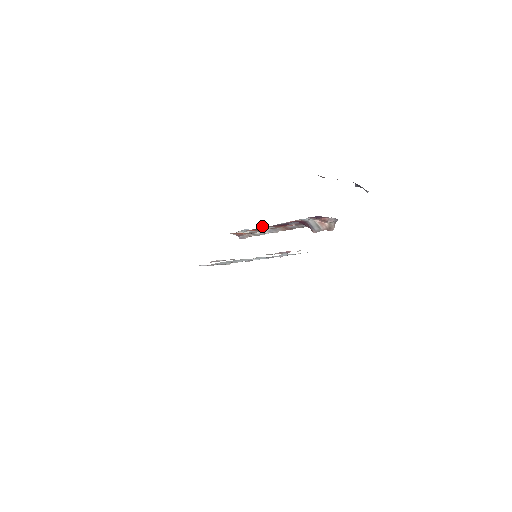
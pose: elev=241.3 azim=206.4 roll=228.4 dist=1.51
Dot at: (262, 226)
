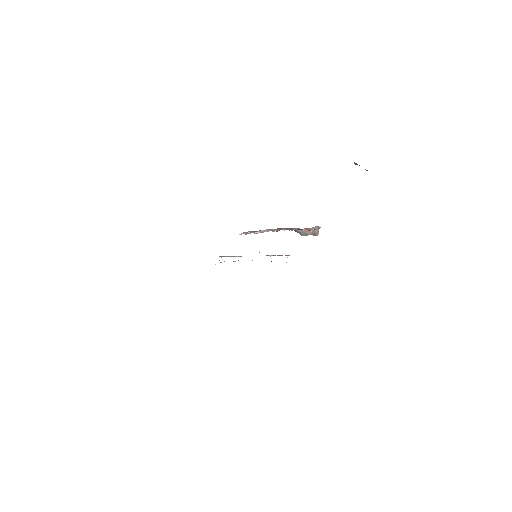
Dot at: occluded
